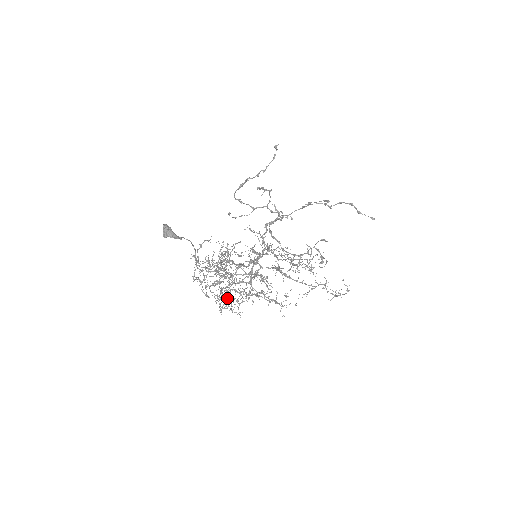
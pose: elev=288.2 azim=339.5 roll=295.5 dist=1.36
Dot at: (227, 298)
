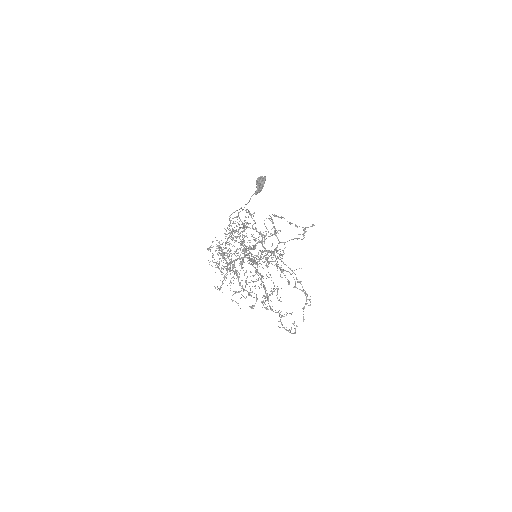
Dot at: (243, 253)
